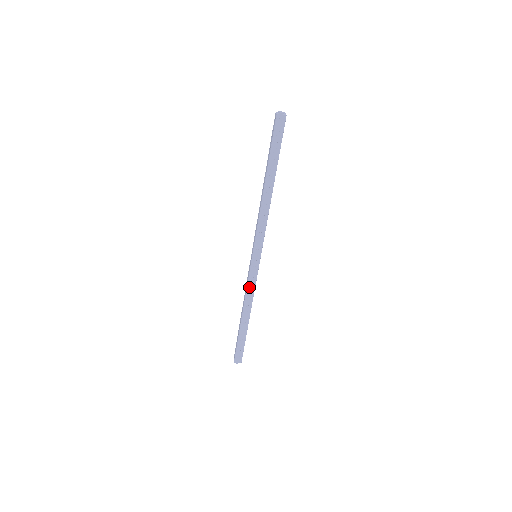
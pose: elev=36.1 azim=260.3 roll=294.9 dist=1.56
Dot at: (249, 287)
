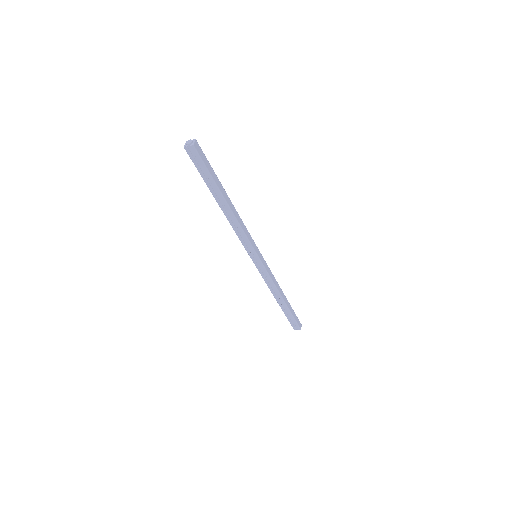
Dot at: (266, 280)
